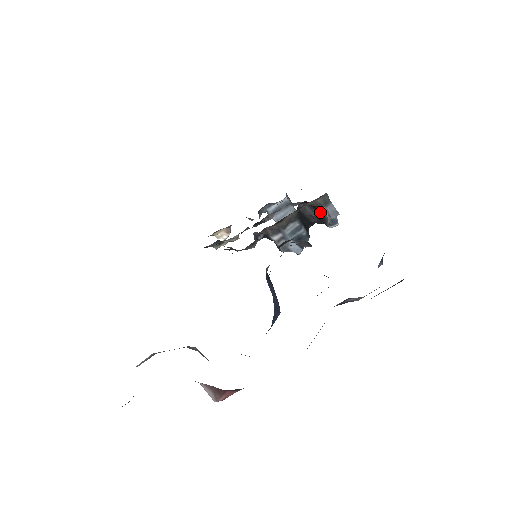
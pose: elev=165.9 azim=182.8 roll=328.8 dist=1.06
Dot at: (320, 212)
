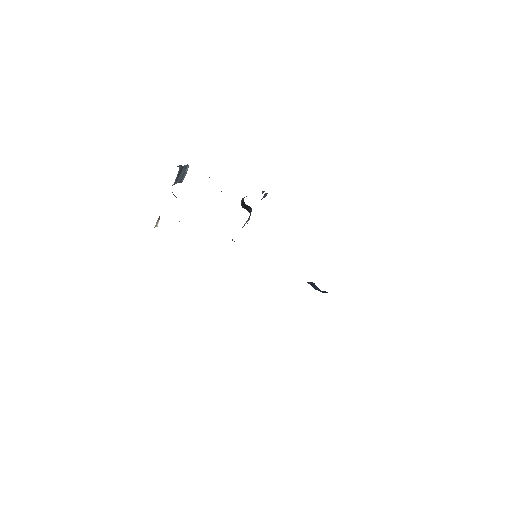
Dot at: occluded
